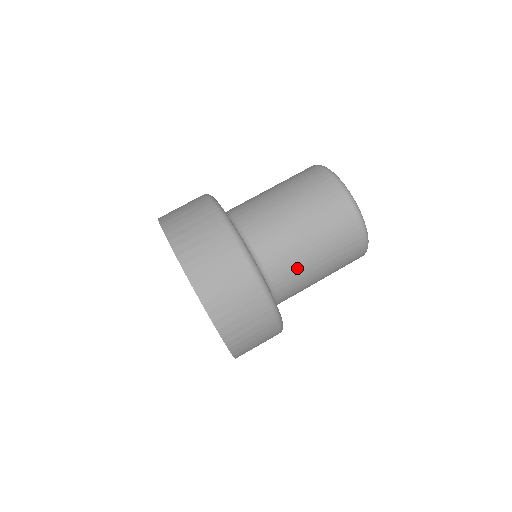
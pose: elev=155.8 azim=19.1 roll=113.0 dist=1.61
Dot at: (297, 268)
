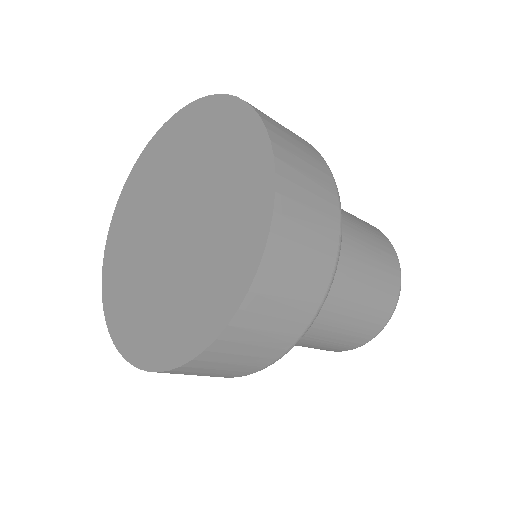
Dot at: (330, 302)
